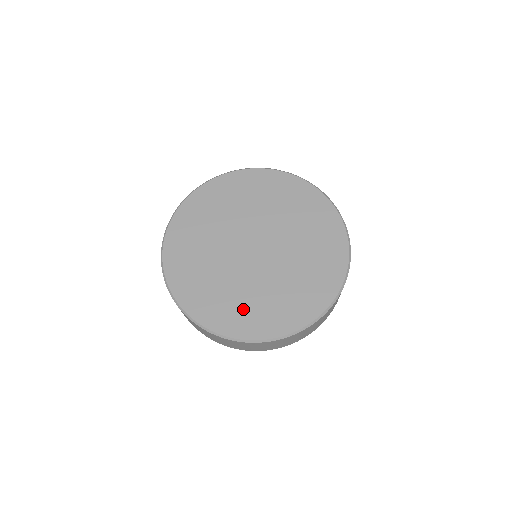
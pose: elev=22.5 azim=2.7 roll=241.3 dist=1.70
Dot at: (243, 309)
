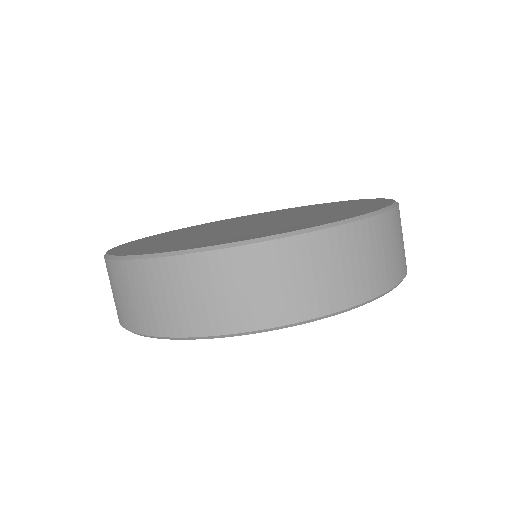
Dot at: (325, 216)
